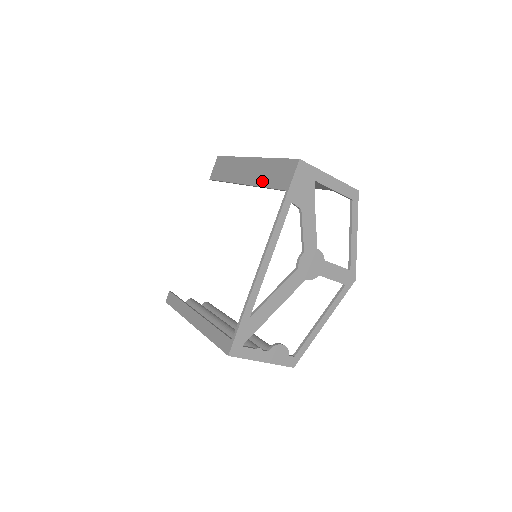
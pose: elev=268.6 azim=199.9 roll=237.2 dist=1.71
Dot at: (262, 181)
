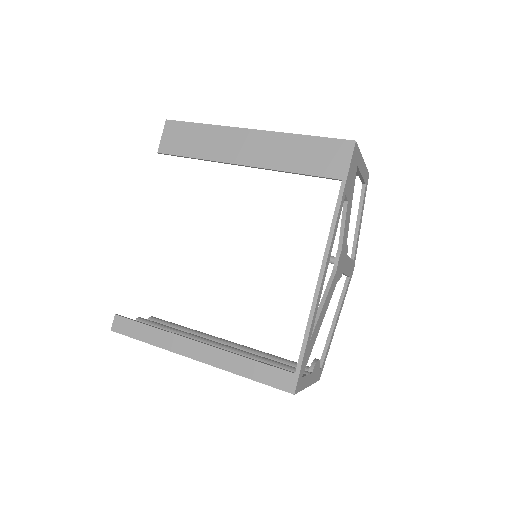
Dot at: (287, 164)
